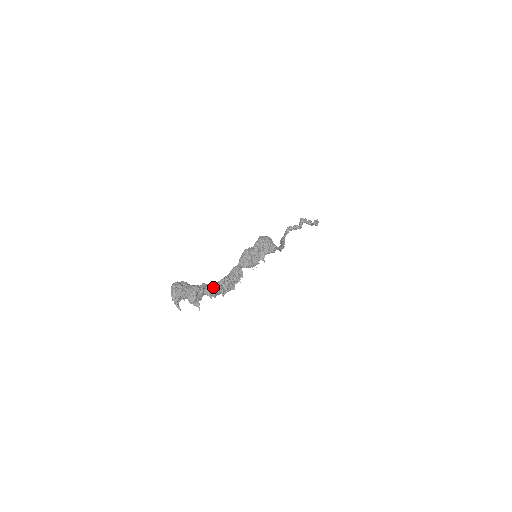
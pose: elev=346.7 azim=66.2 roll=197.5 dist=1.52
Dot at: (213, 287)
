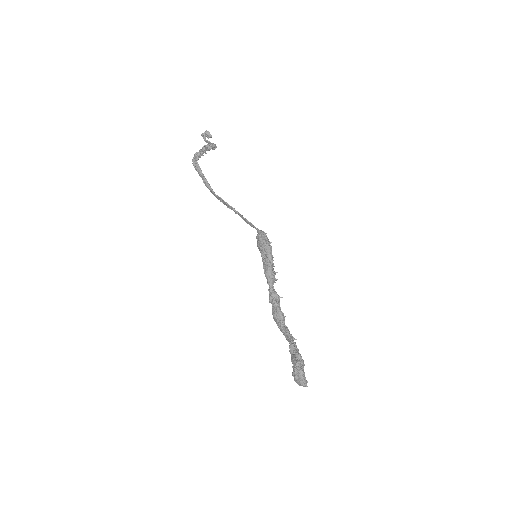
Dot at: (293, 337)
